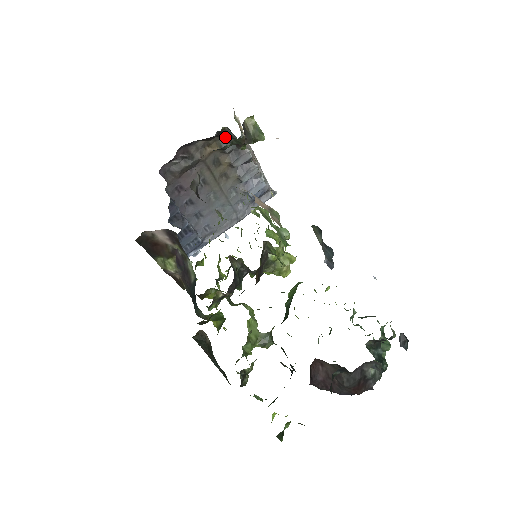
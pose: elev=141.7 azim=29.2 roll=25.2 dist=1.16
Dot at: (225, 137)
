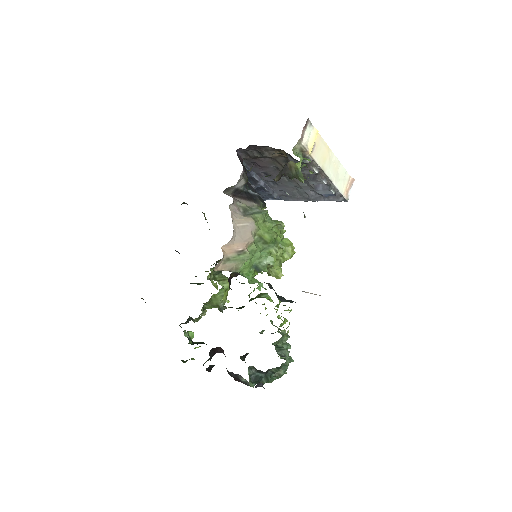
Dot at: occluded
